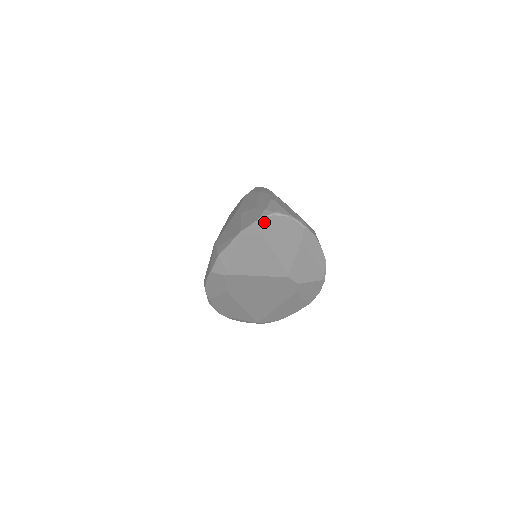
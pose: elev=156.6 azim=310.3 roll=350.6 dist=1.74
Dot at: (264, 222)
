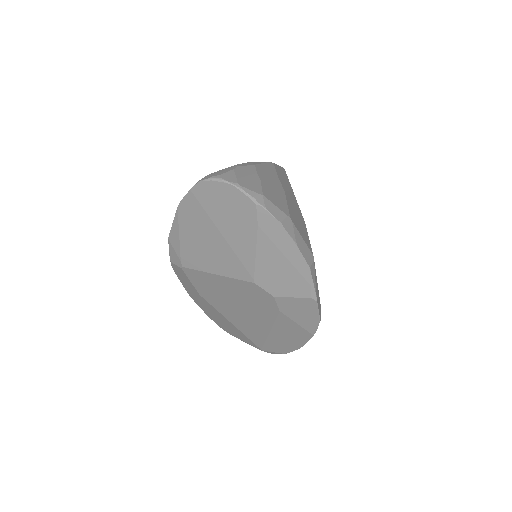
Dot at: (202, 191)
